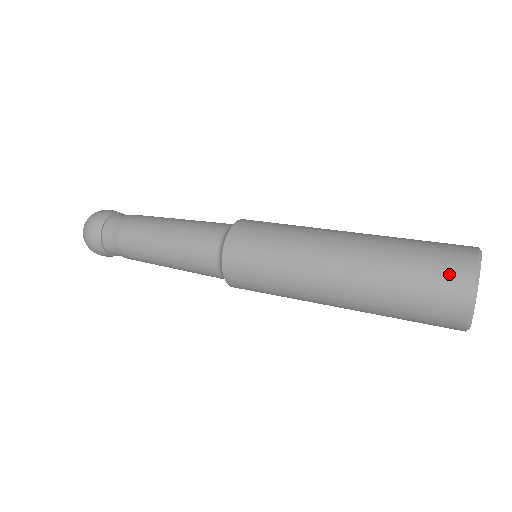
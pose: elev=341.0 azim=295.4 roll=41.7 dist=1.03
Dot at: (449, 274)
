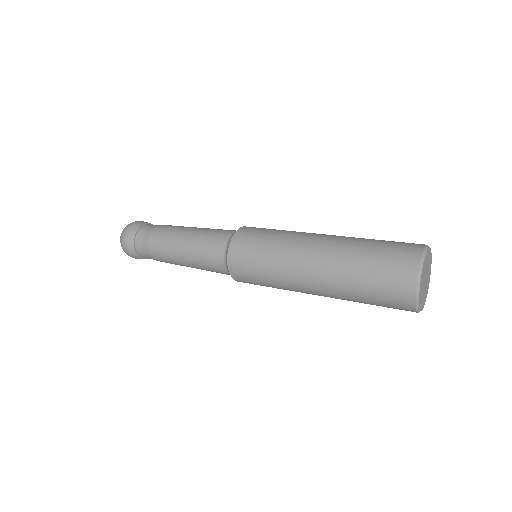
Dot at: (397, 277)
